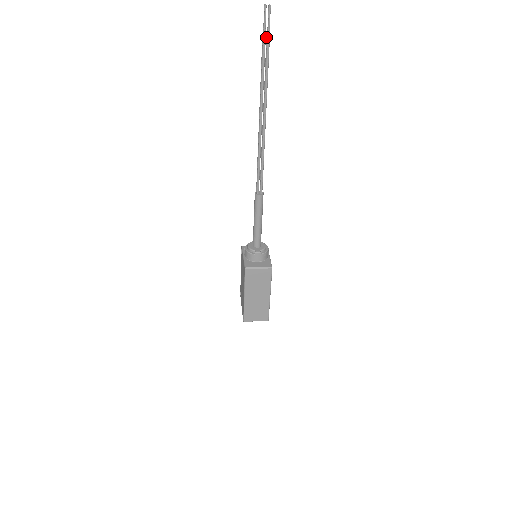
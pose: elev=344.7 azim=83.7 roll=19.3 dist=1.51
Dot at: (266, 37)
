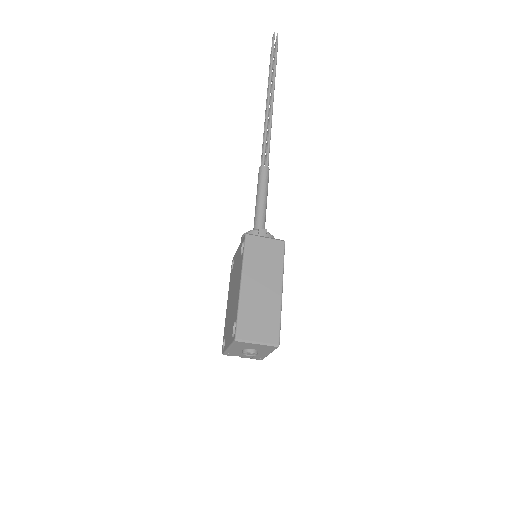
Dot at: (274, 53)
